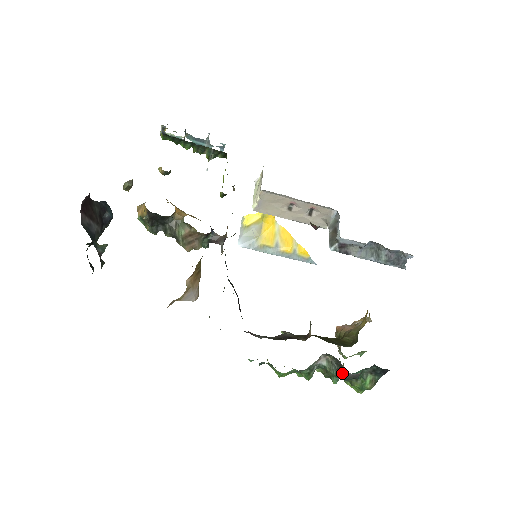
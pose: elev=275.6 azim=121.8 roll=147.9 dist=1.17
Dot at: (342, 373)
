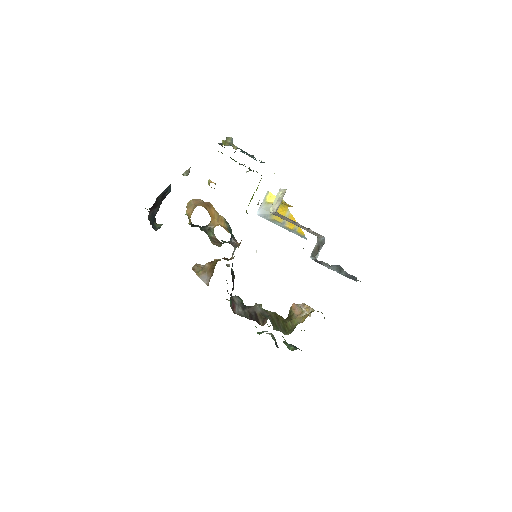
Dot at: (276, 345)
